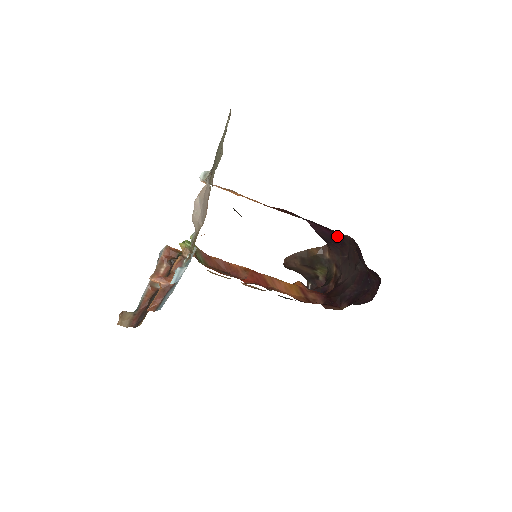
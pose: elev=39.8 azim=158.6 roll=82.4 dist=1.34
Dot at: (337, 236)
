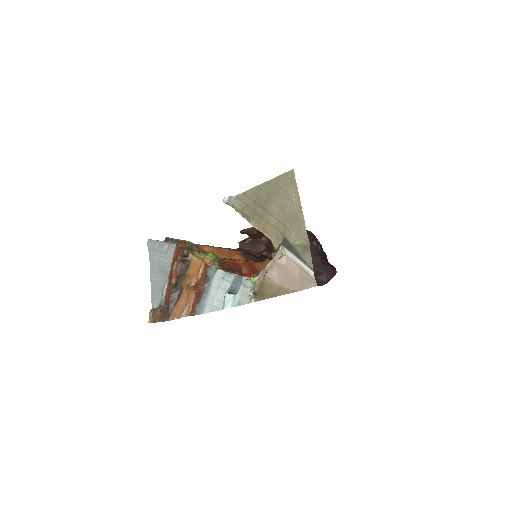
Dot at: occluded
